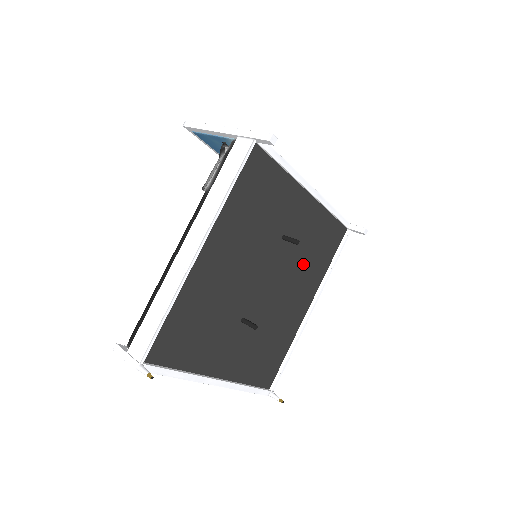
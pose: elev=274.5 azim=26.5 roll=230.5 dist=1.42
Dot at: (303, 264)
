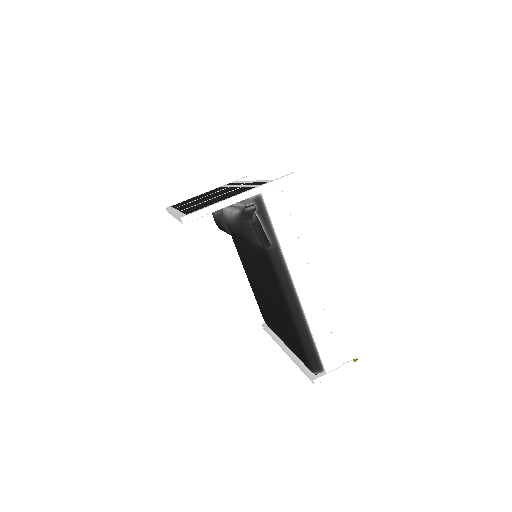
Dot at: occluded
